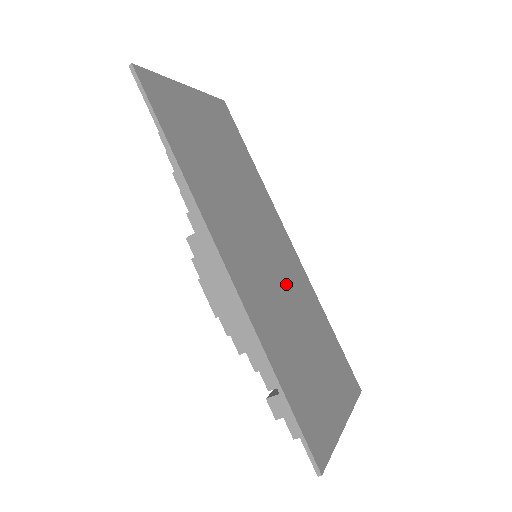
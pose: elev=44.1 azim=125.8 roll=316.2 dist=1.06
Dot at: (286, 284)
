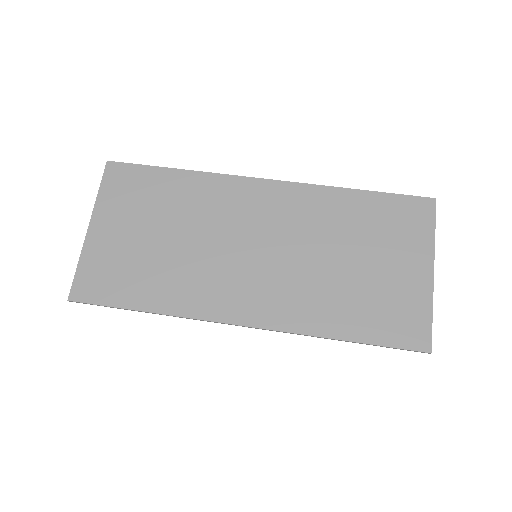
Dot at: (294, 239)
